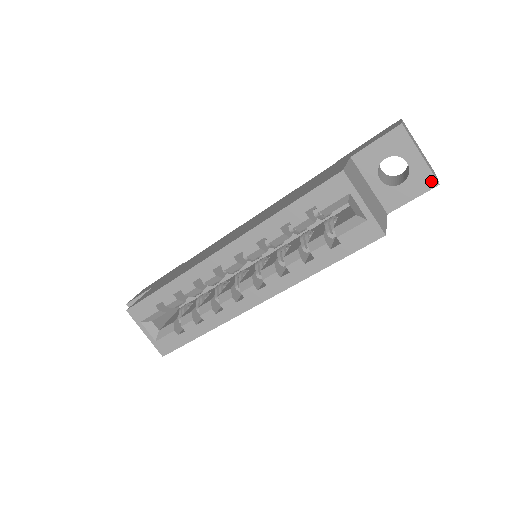
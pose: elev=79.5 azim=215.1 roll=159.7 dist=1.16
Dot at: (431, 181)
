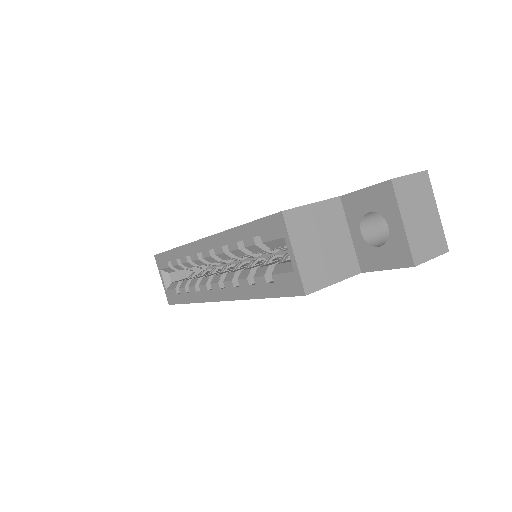
Dot at: (407, 258)
